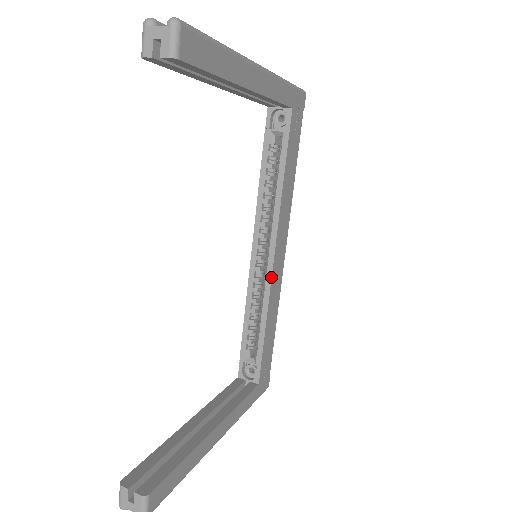
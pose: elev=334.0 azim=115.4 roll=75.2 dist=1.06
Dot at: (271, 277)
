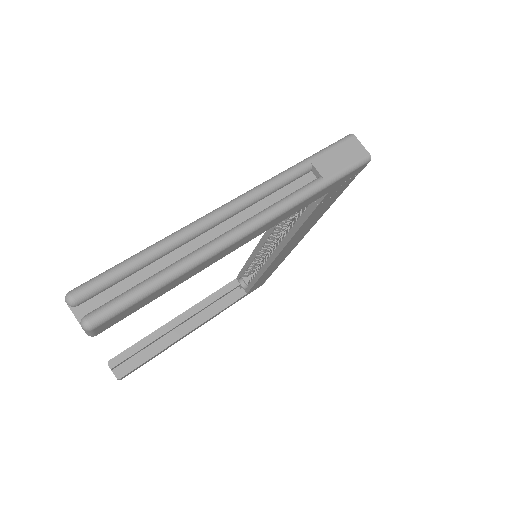
Dot at: (270, 264)
